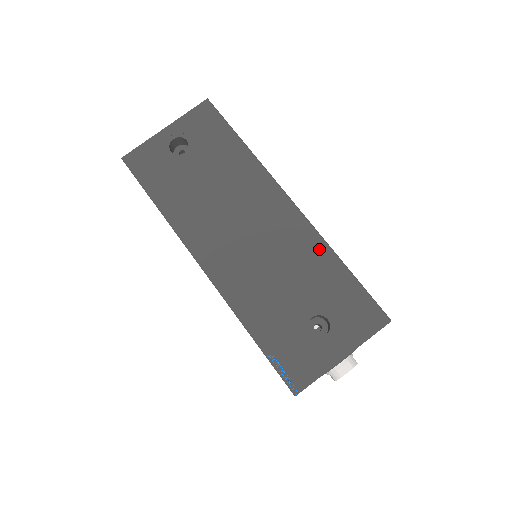
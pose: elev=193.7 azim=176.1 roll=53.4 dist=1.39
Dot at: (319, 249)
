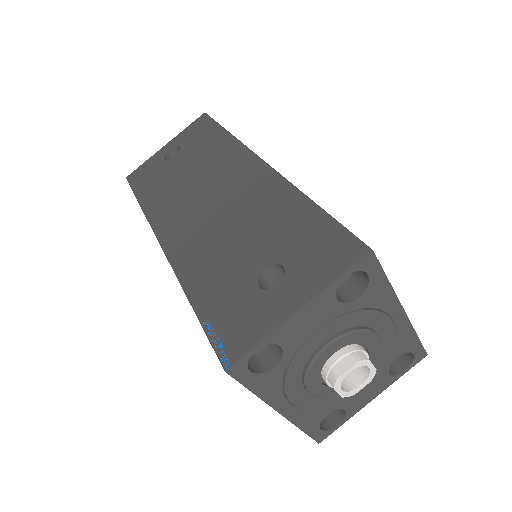
Dot at: (284, 195)
